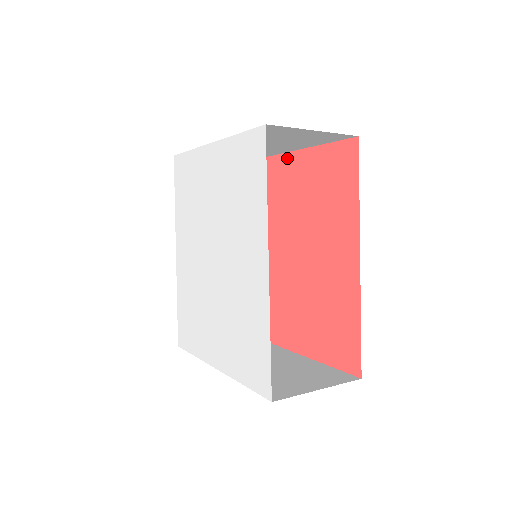
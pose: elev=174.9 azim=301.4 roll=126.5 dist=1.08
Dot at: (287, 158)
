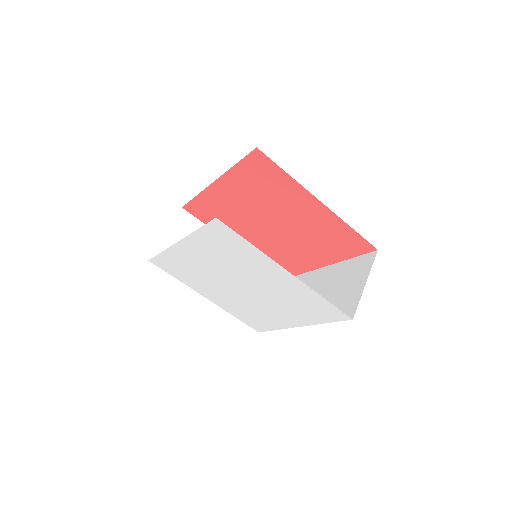
Dot at: (311, 198)
